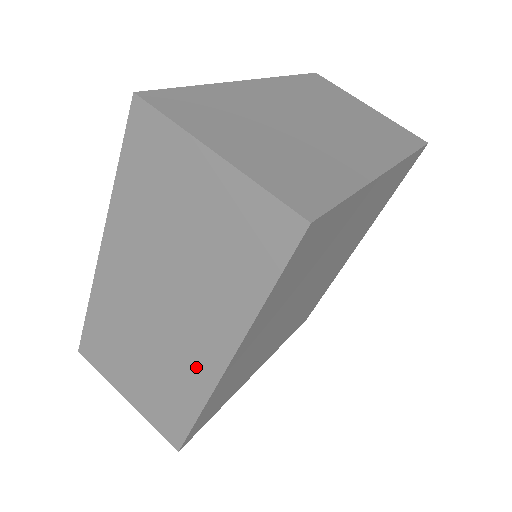
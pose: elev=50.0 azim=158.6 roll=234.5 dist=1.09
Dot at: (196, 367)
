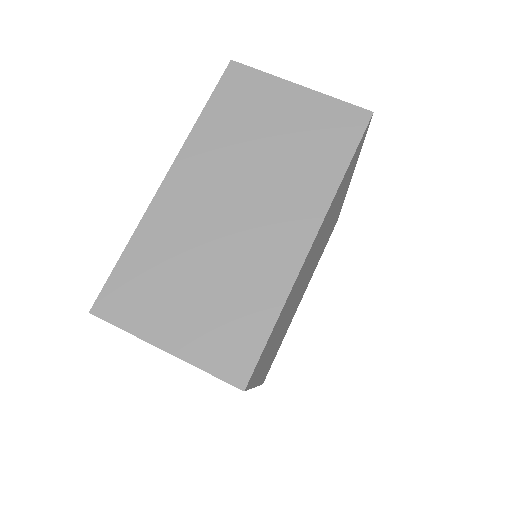
Dot at: occluded
